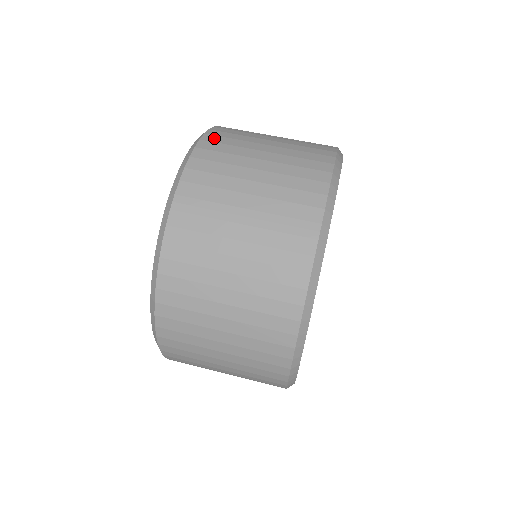
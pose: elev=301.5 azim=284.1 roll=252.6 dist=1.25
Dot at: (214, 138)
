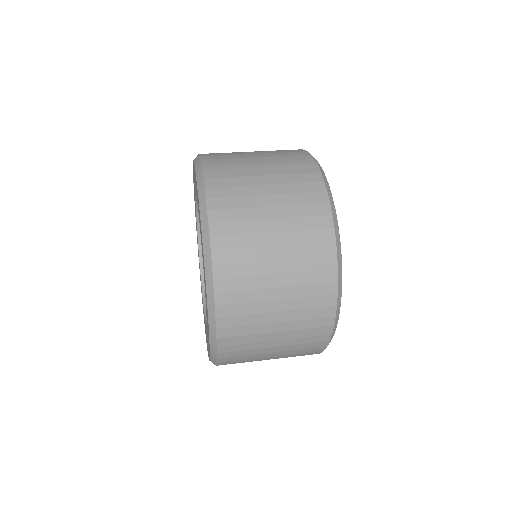
Dot at: occluded
